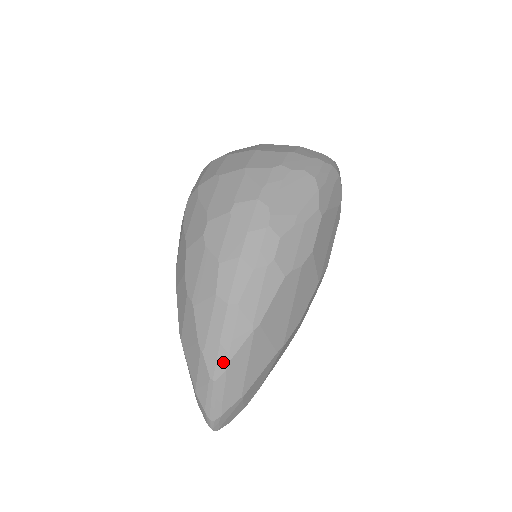
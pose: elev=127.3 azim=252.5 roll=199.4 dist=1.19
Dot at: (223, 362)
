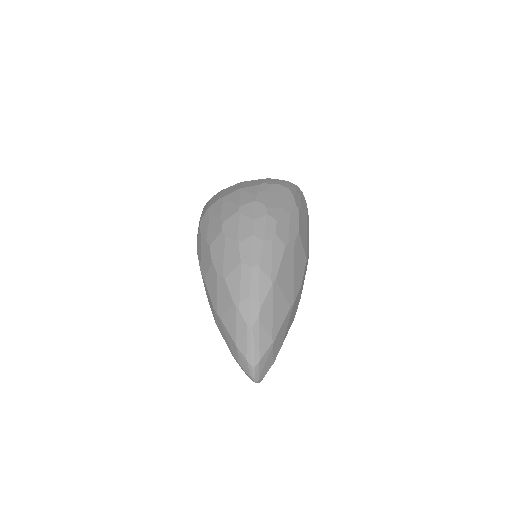
Dot at: (255, 311)
